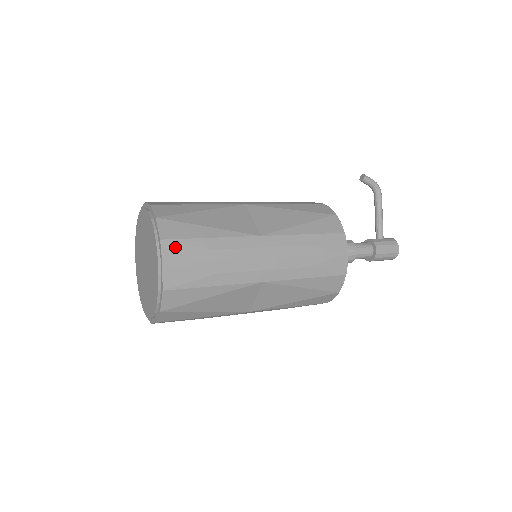
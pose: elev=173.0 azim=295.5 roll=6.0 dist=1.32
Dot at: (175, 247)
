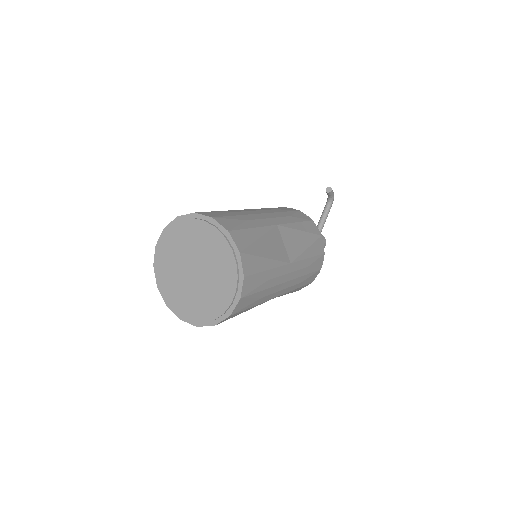
Dot at: (250, 282)
